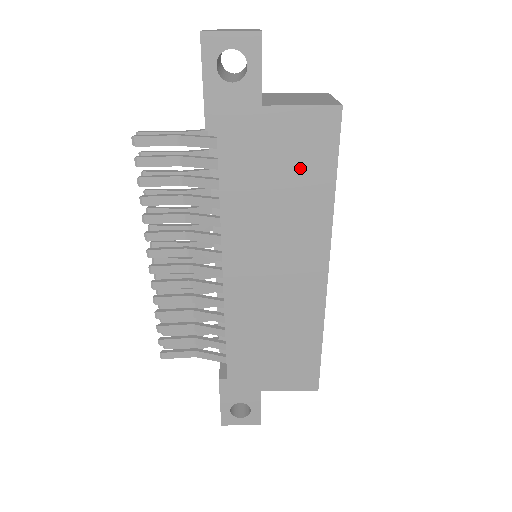
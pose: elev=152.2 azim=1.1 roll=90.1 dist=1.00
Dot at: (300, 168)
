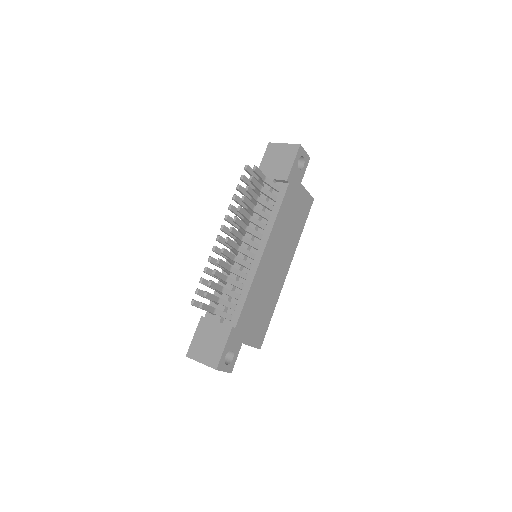
Dot at: (299, 216)
